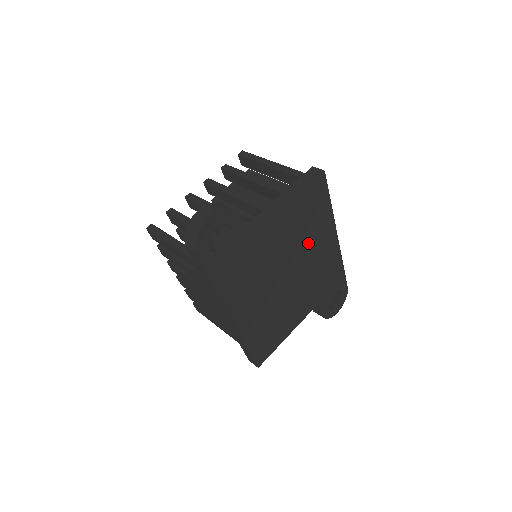
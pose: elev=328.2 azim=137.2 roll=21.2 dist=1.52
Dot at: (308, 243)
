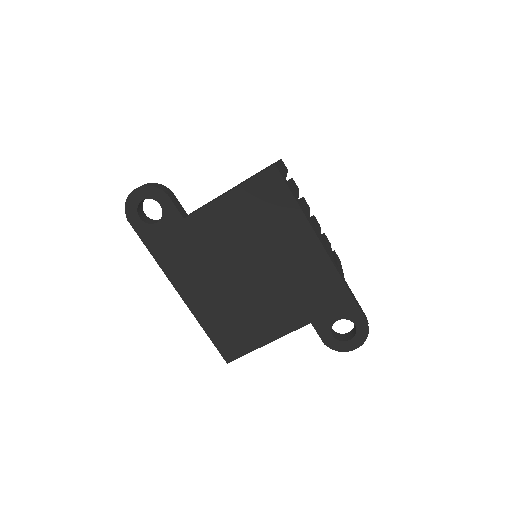
Dot at: (270, 242)
